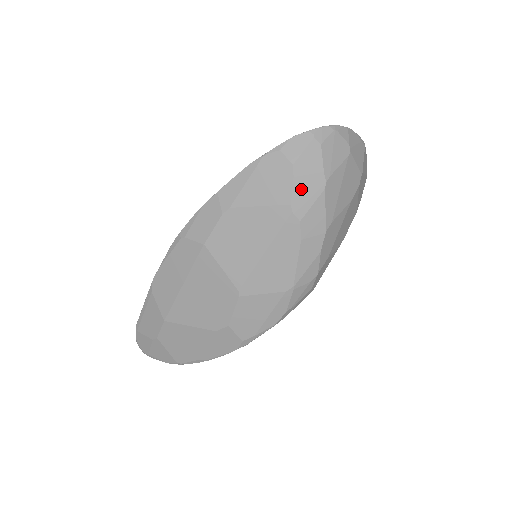
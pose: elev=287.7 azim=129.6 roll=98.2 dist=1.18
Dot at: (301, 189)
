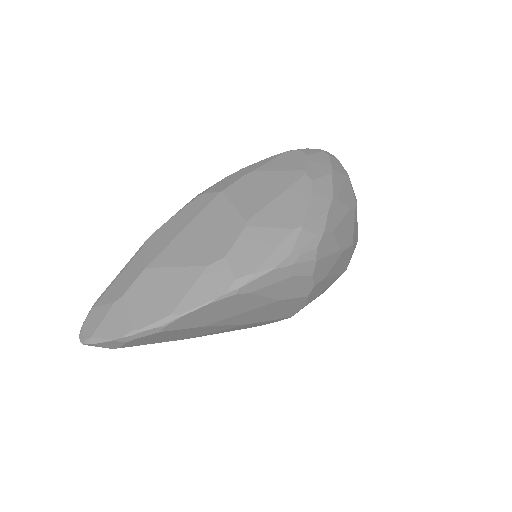
Dot at: (314, 167)
